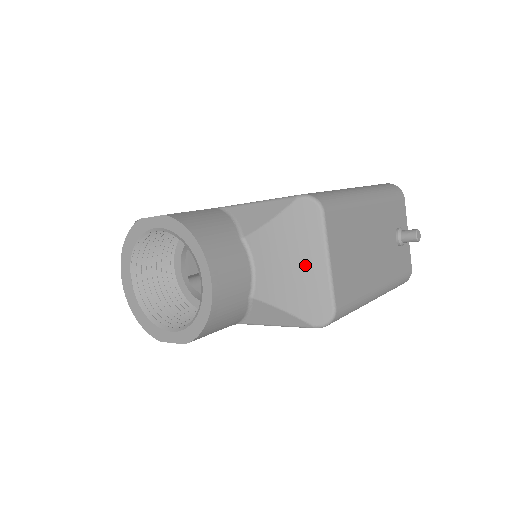
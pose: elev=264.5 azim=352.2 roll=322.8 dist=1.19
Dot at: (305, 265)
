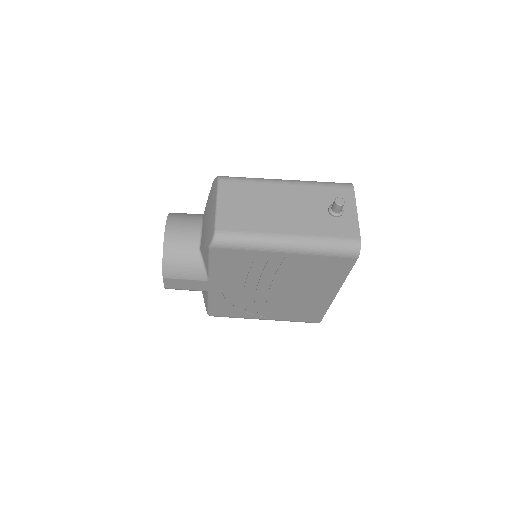
Dot at: (211, 213)
